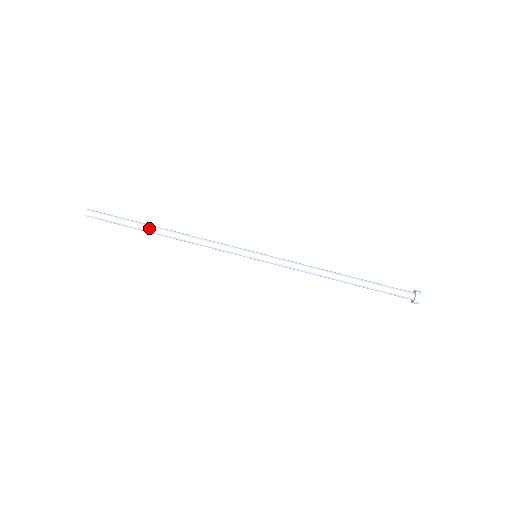
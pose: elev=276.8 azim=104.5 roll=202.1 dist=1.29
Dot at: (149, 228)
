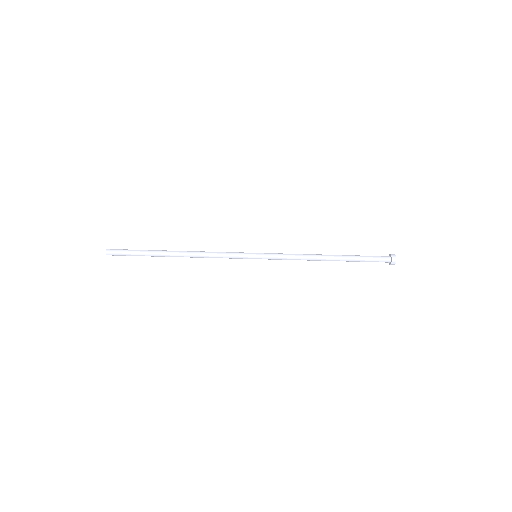
Dot at: (163, 252)
